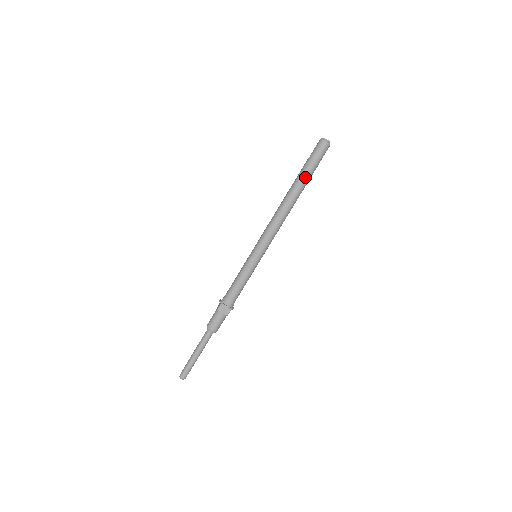
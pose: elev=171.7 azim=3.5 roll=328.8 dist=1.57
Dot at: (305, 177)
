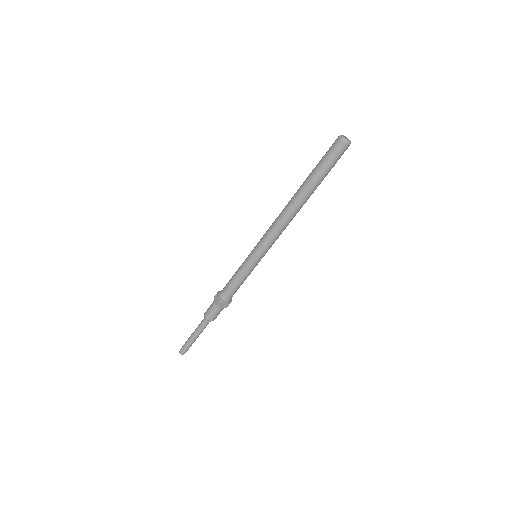
Dot at: (318, 183)
